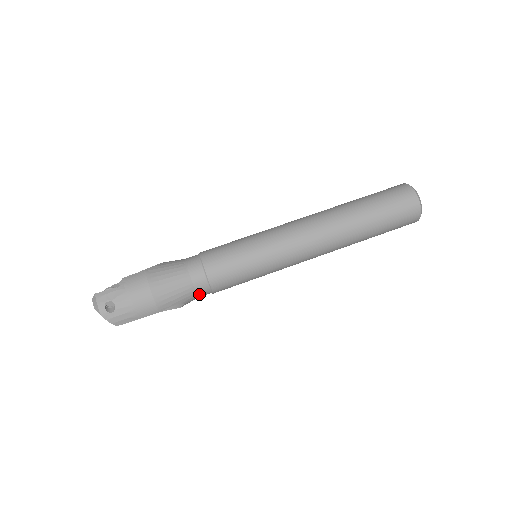
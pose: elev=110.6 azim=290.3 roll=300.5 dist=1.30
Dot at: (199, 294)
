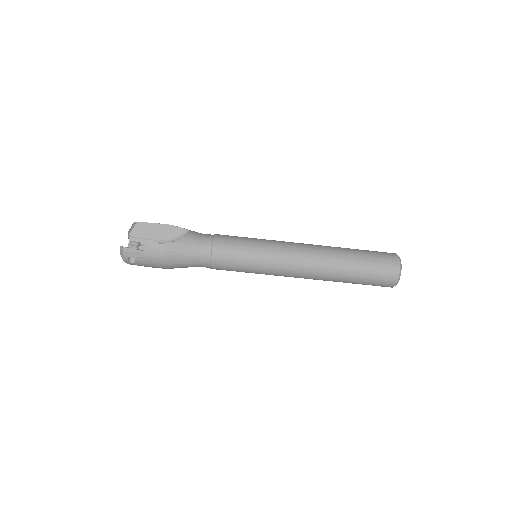
Dot at: occluded
